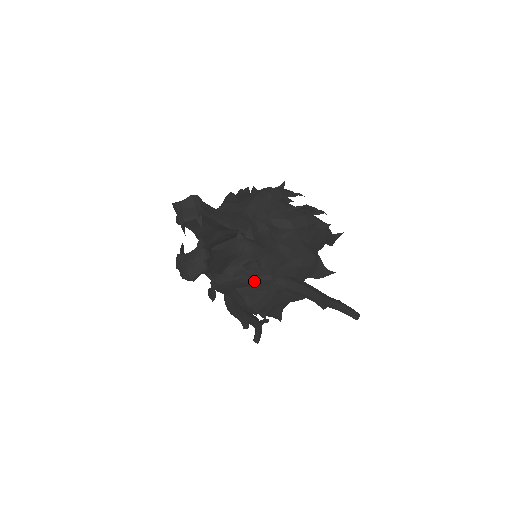
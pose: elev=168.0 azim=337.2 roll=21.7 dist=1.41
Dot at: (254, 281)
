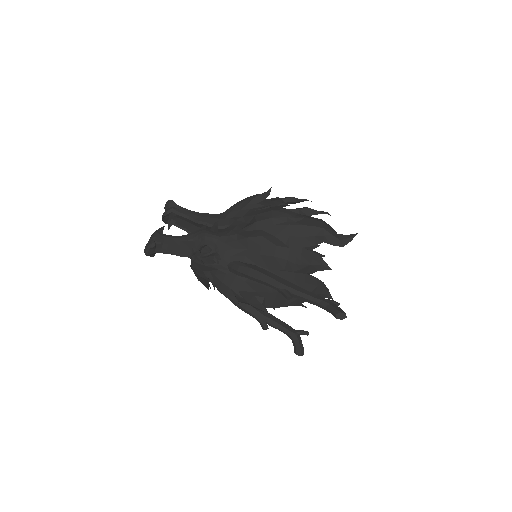
Dot at: (203, 262)
